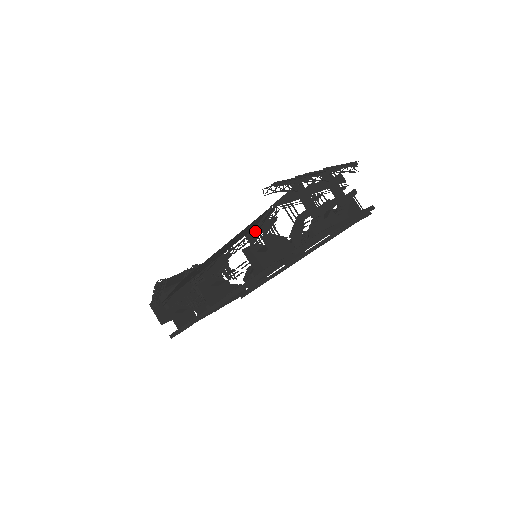
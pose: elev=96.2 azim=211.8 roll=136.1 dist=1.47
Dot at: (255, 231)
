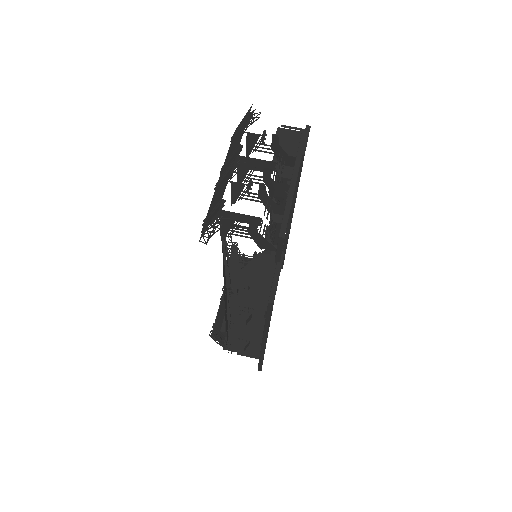
Dot at: occluded
